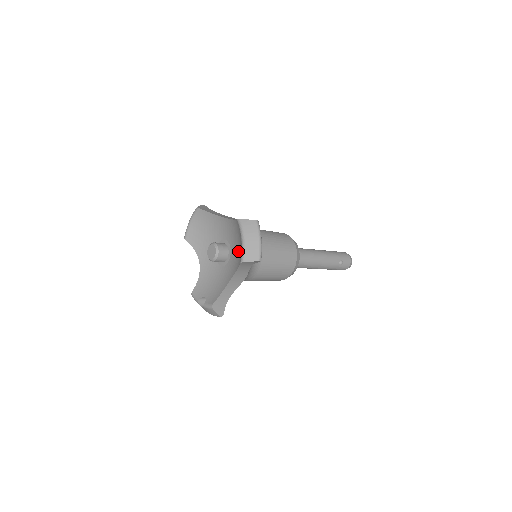
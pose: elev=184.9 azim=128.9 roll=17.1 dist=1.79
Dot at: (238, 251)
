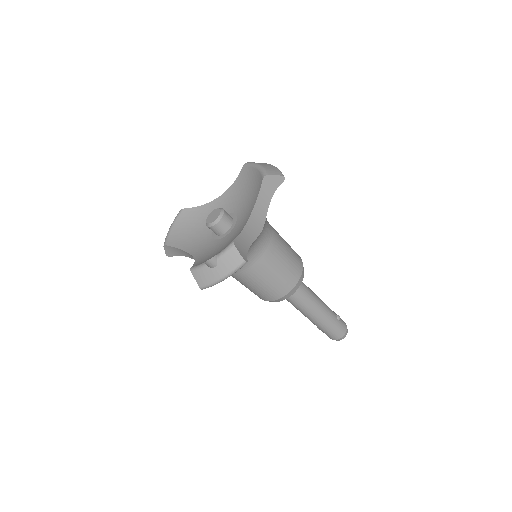
Dot at: (250, 194)
